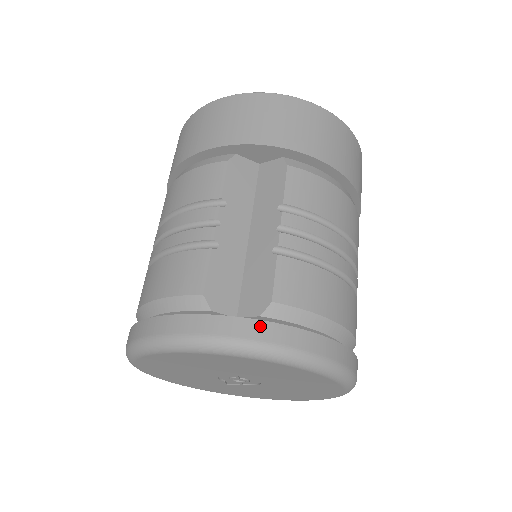
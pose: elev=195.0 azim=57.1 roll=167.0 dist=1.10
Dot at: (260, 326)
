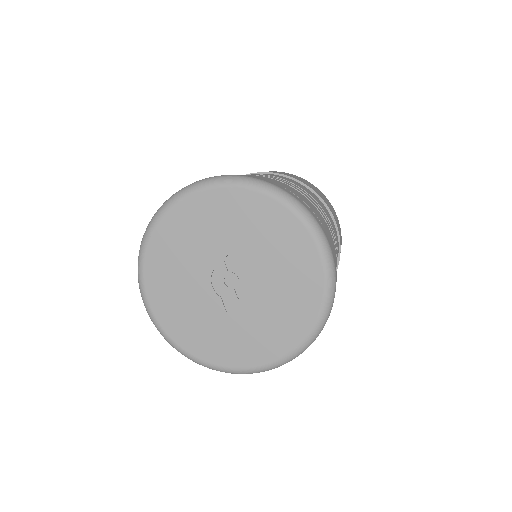
Dot at: occluded
